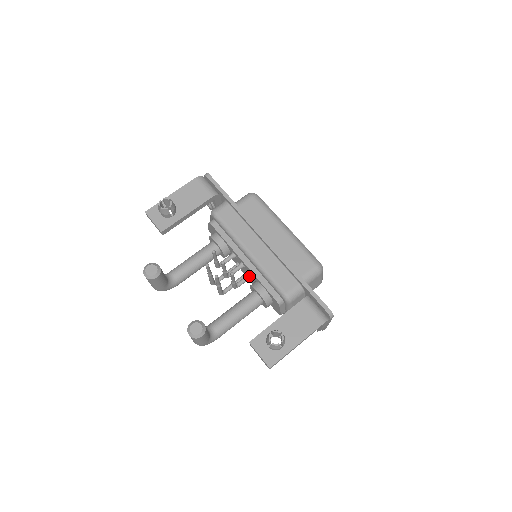
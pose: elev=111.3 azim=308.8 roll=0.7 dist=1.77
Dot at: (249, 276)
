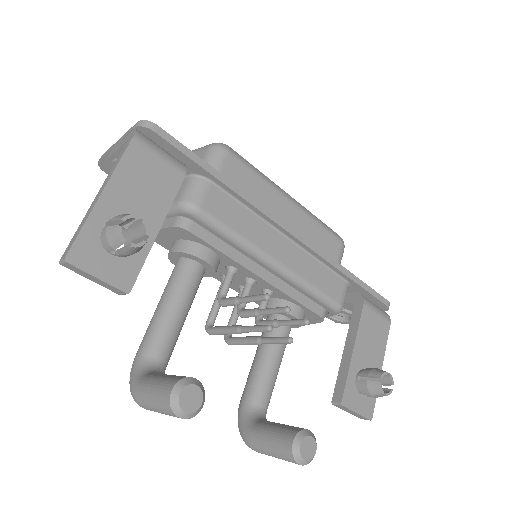
Dot at: occluded
